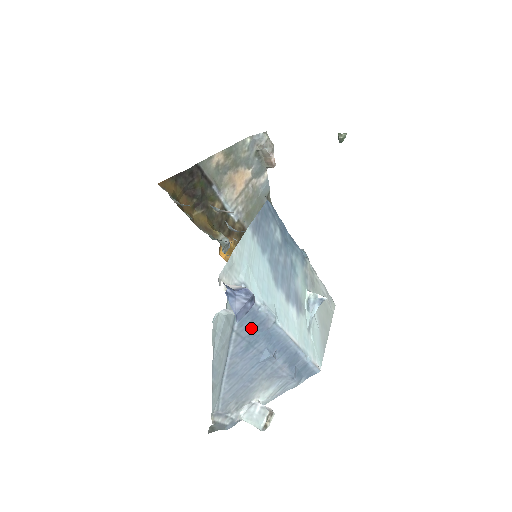
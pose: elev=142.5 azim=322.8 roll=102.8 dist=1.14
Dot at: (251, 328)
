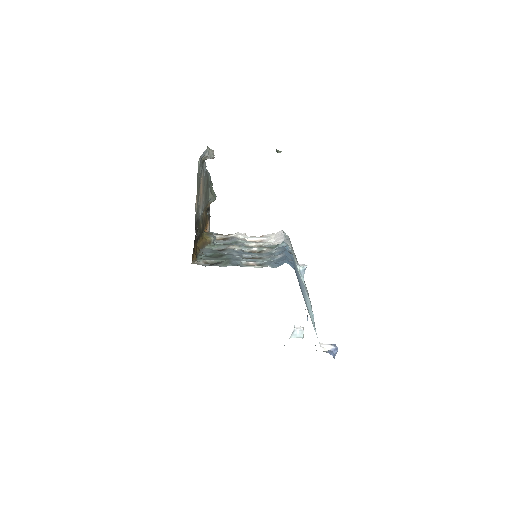
Dot at: occluded
